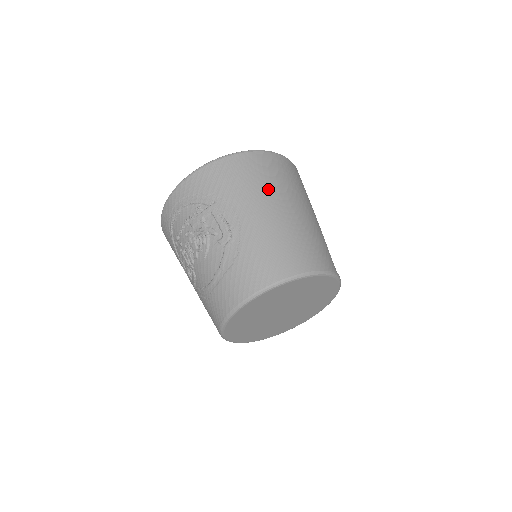
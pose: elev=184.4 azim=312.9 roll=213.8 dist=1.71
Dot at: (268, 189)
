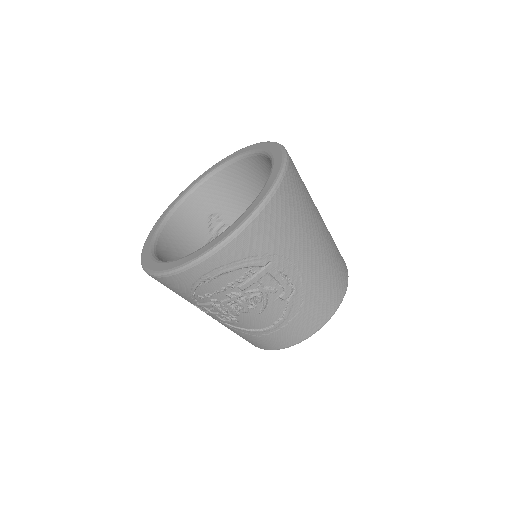
Dot at: (308, 220)
